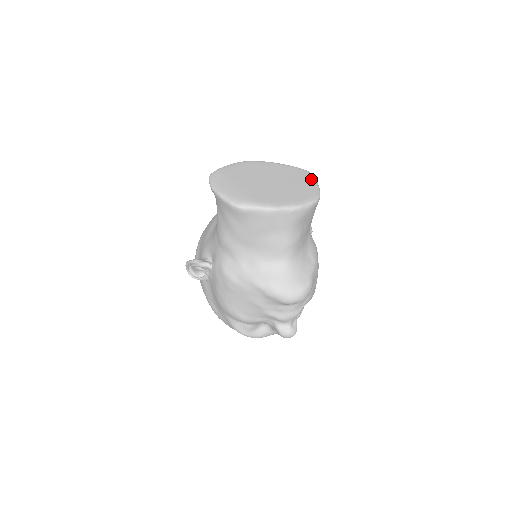
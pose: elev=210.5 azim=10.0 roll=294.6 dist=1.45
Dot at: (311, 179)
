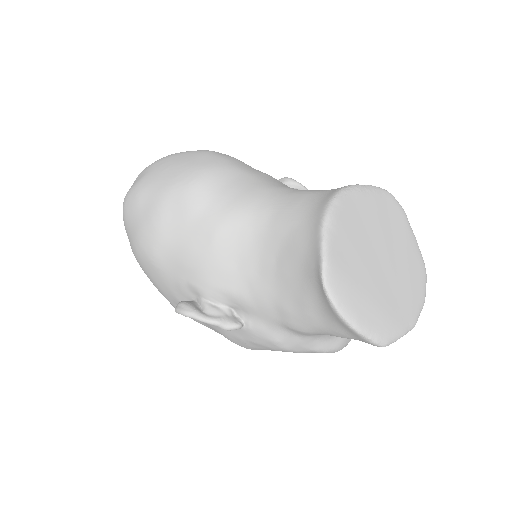
Dot at: (405, 221)
